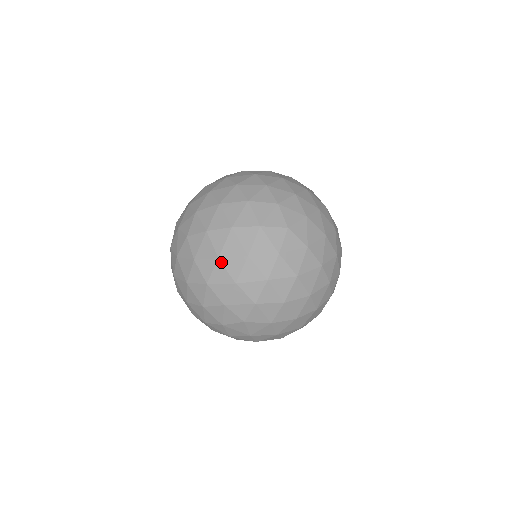
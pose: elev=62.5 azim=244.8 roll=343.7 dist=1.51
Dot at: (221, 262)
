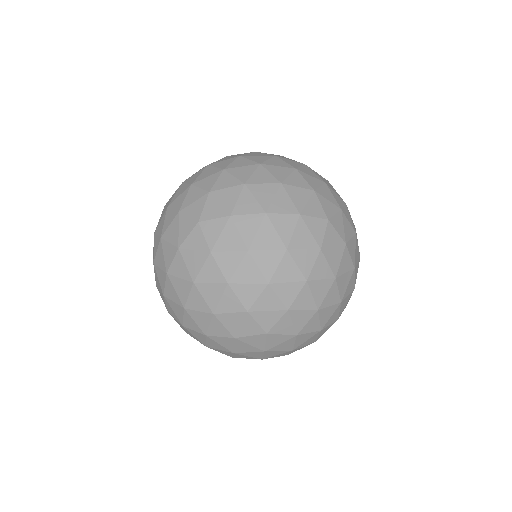
Dot at: (251, 256)
